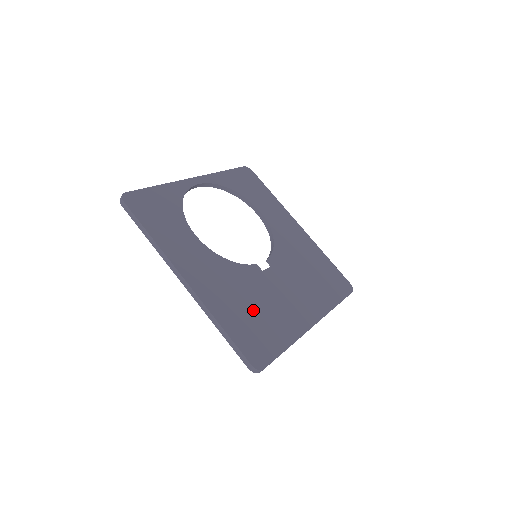
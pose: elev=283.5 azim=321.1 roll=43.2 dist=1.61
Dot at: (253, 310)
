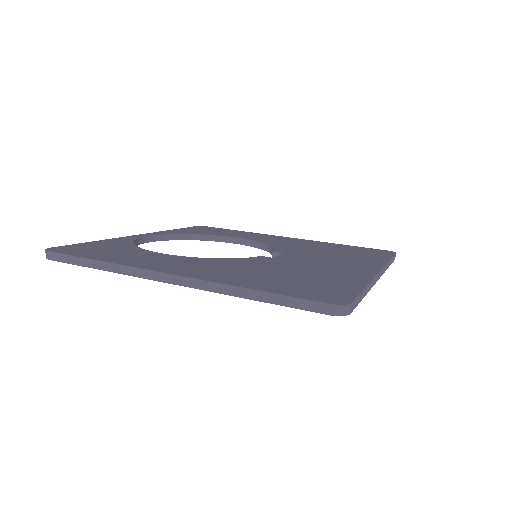
Dot at: (287, 275)
